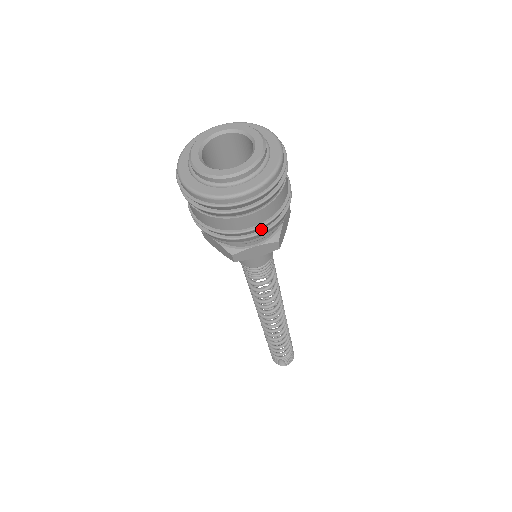
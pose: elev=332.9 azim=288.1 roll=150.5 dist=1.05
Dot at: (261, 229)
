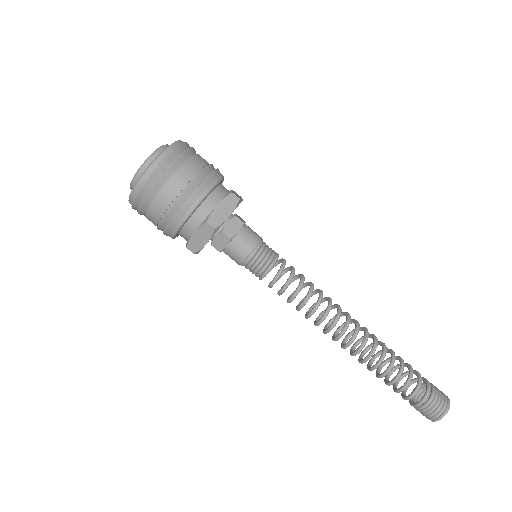
Dot at: (176, 213)
